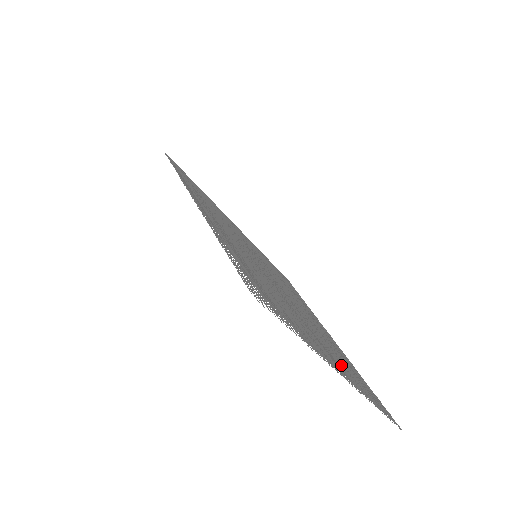
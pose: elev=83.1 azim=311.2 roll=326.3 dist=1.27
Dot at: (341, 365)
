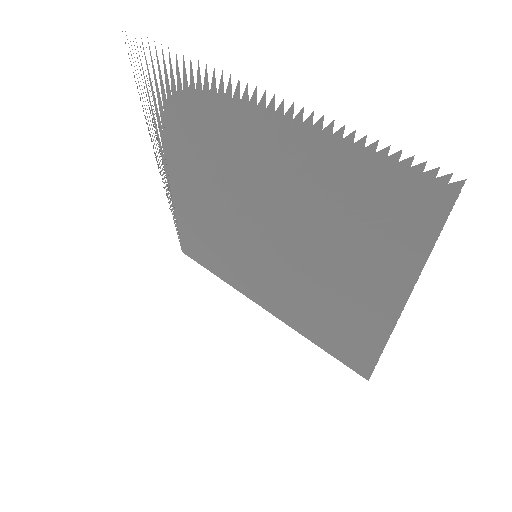
Dot at: (306, 160)
